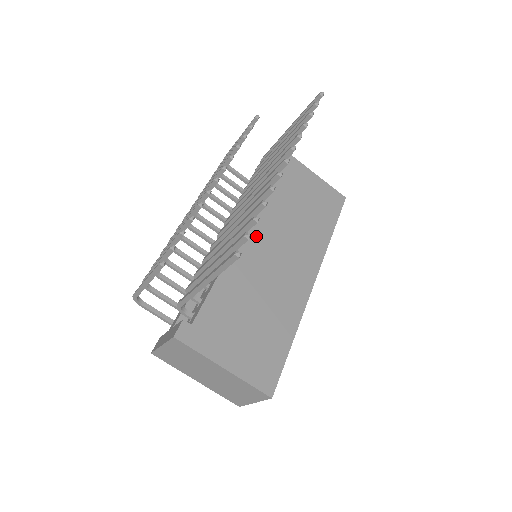
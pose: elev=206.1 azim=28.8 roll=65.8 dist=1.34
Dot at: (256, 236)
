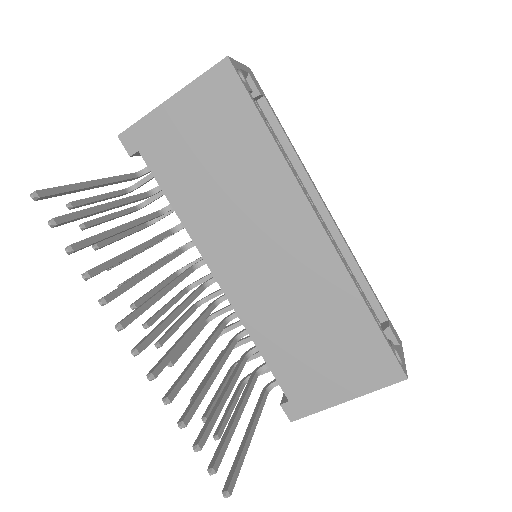
Dot at: (230, 269)
